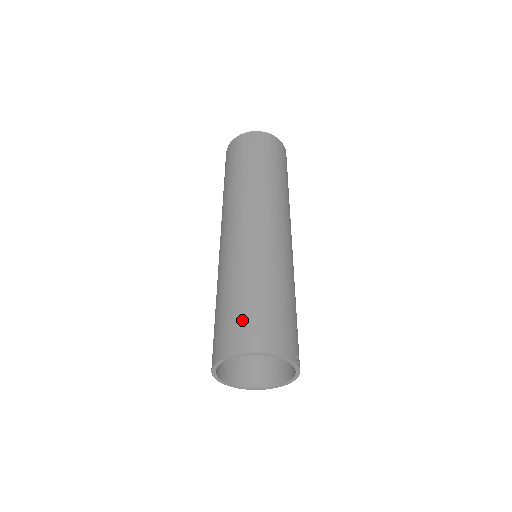
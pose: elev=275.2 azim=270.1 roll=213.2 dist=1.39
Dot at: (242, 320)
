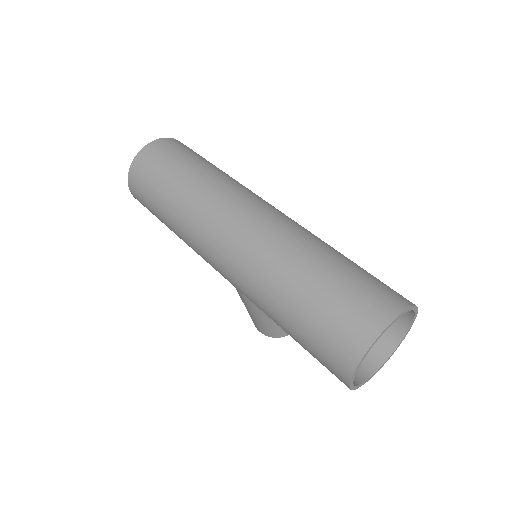
Dot at: (339, 312)
